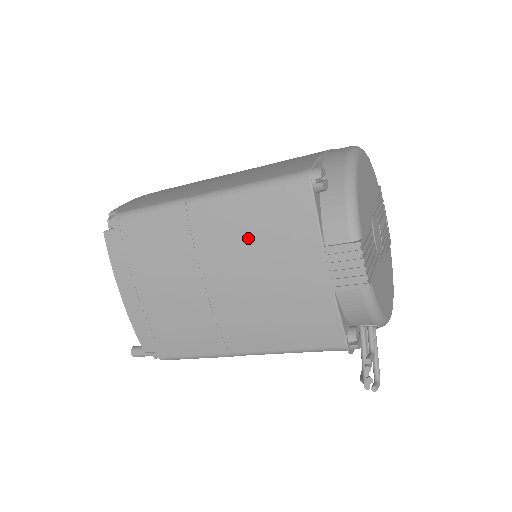
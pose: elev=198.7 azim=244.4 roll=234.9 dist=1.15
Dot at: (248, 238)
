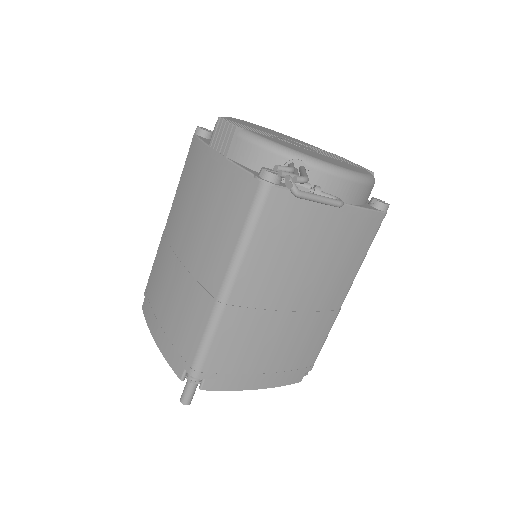
Dot at: (184, 200)
